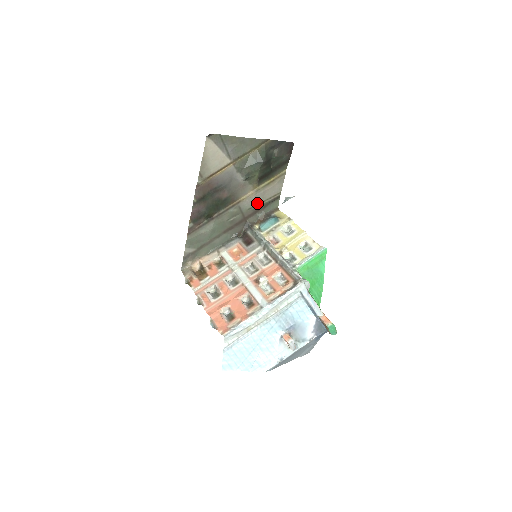
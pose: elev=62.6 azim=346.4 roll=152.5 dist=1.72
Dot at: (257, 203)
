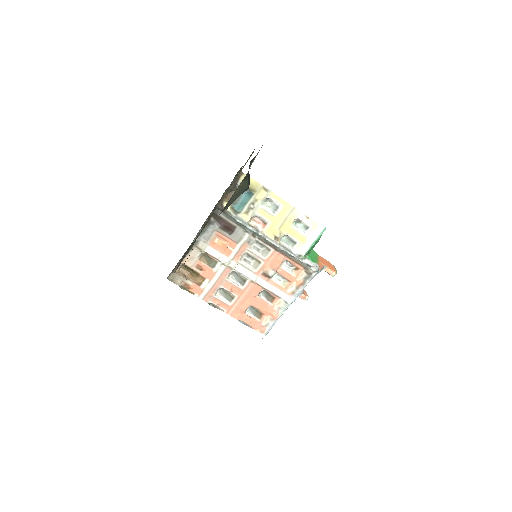
Dot at: occluded
